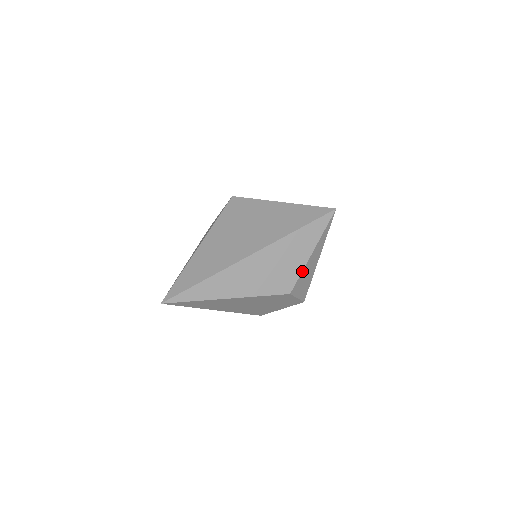
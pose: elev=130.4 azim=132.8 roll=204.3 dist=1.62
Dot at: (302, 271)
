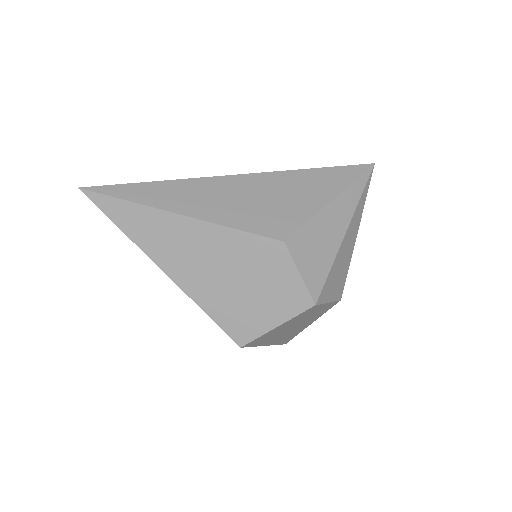
Dot at: (311, 218)
